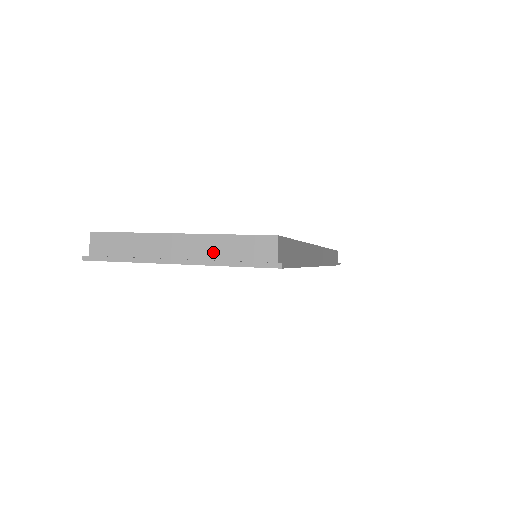
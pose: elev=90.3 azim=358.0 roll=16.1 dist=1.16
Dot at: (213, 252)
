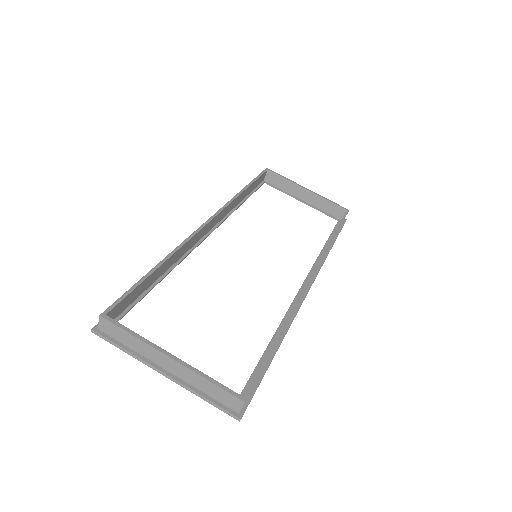
Dot at: (194, 382)
